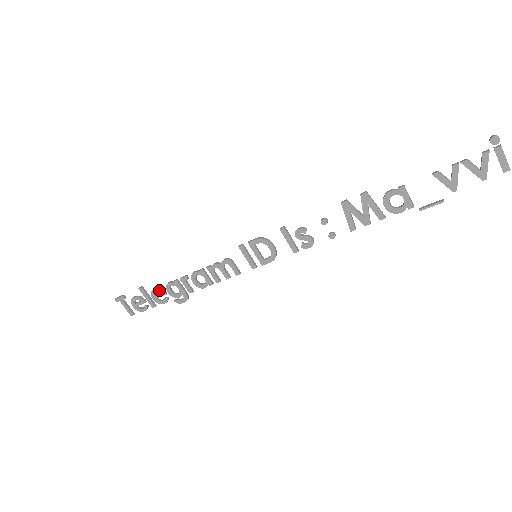
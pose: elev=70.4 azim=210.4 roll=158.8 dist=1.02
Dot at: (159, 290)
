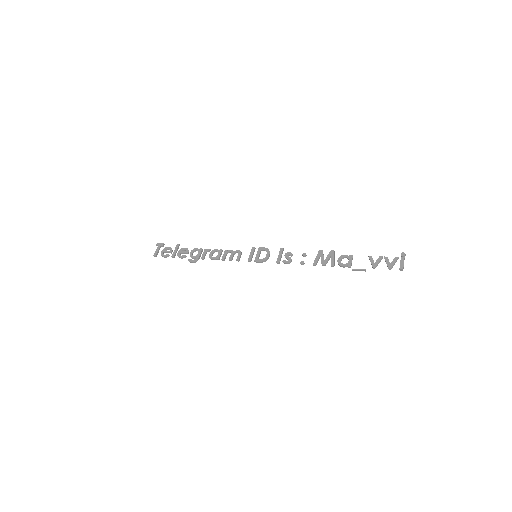
Dot at: (187, 249)
